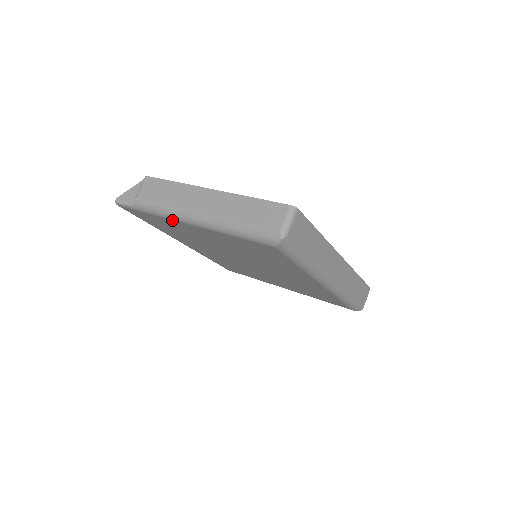
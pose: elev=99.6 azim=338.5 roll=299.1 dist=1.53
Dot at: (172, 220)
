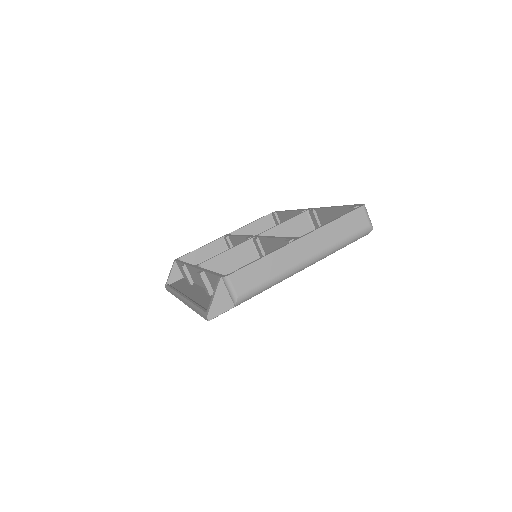
Dot at: (275, 284)
